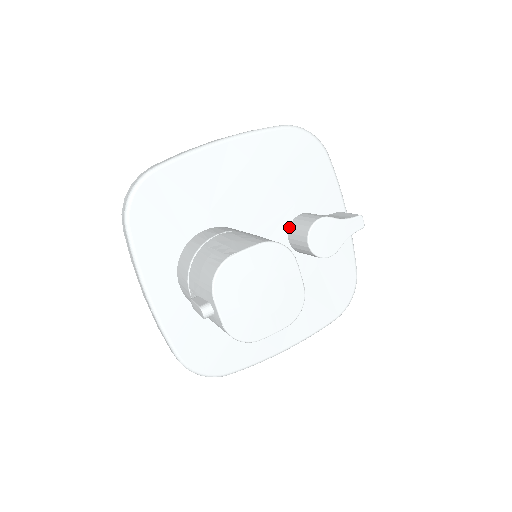
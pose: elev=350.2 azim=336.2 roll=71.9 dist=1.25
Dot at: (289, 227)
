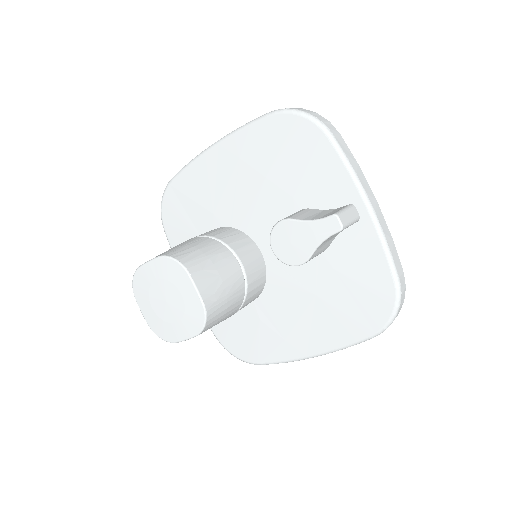
Dot at: occluded
